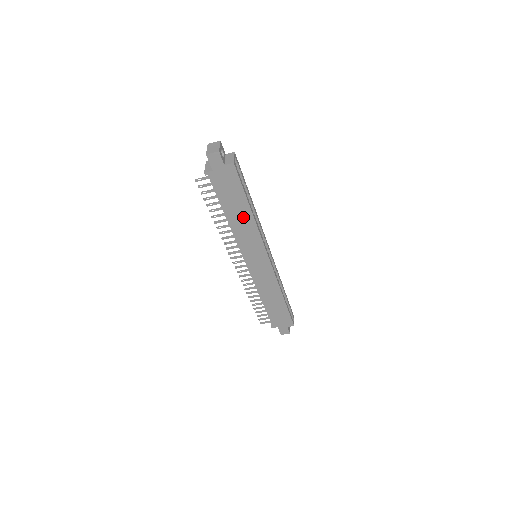
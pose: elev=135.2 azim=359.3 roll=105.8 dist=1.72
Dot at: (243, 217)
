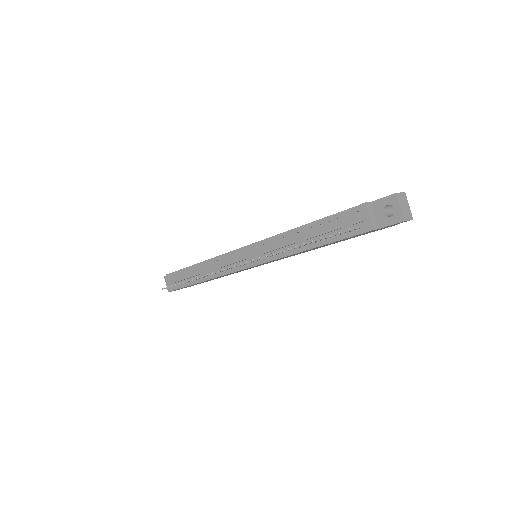
Dot at: (319, 247)
